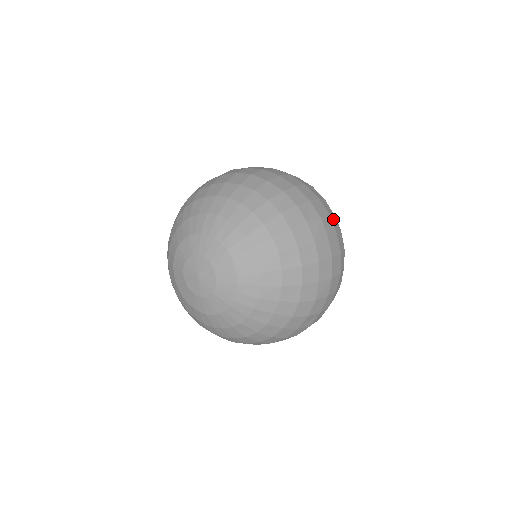
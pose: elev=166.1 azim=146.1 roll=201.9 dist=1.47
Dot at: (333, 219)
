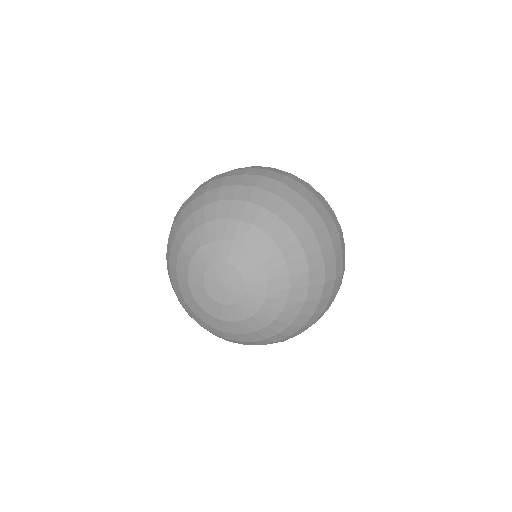
Dot at: occluded
